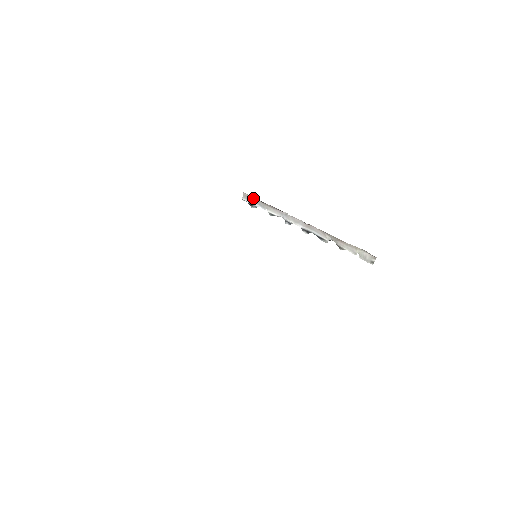
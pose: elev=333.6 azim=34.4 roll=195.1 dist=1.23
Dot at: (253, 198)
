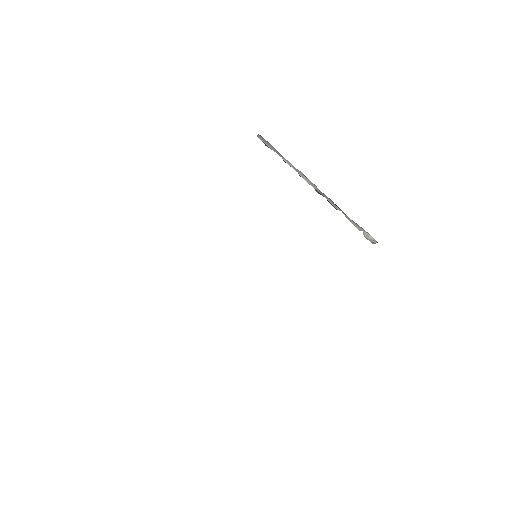
Dot at: (268, 143)
